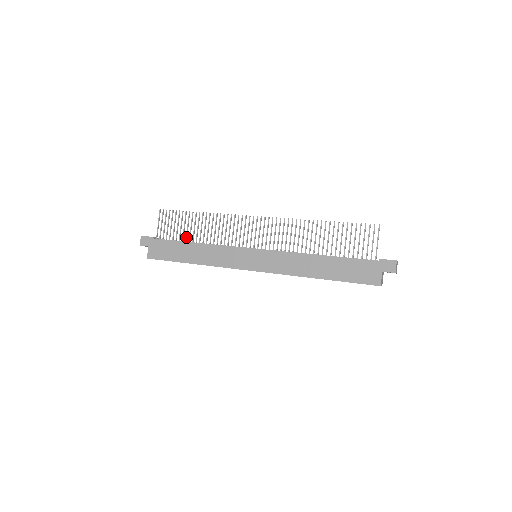
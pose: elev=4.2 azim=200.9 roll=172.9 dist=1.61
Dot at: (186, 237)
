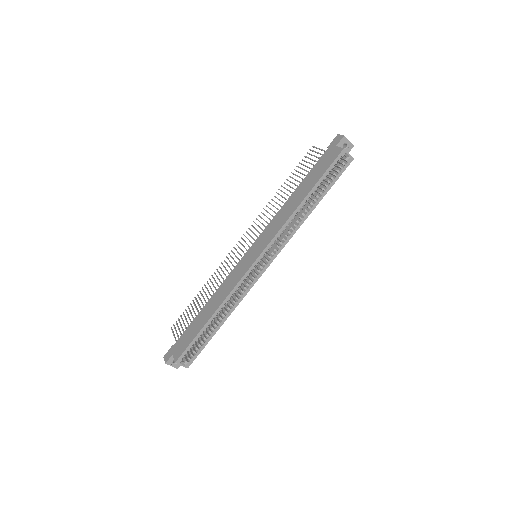
Dot at: occluded
